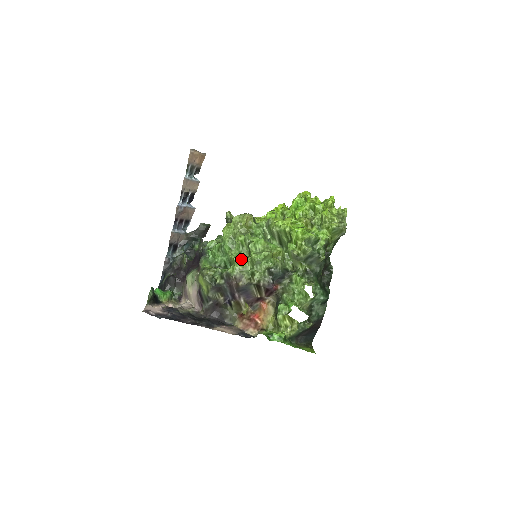
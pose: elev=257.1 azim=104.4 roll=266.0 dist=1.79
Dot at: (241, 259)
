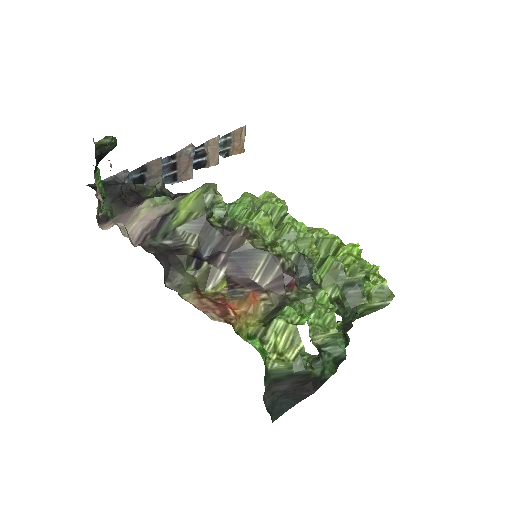
Dot at: (269, 218)
